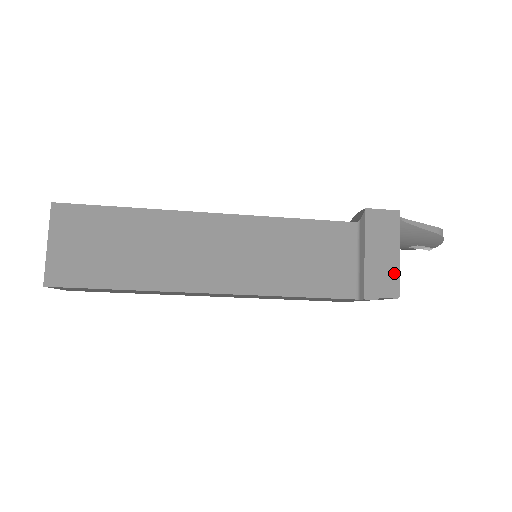
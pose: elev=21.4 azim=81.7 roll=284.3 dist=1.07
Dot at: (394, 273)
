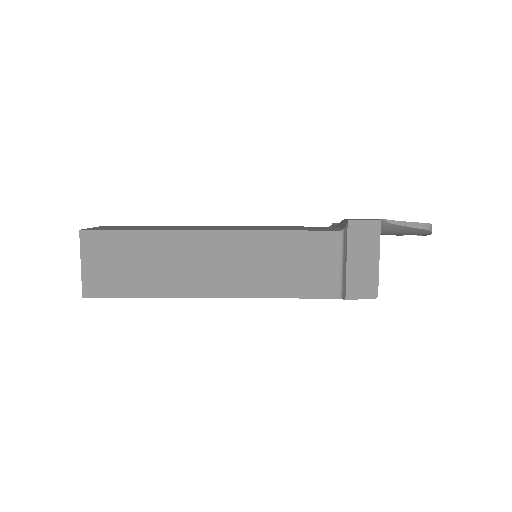
Dot at: (373, 277)
